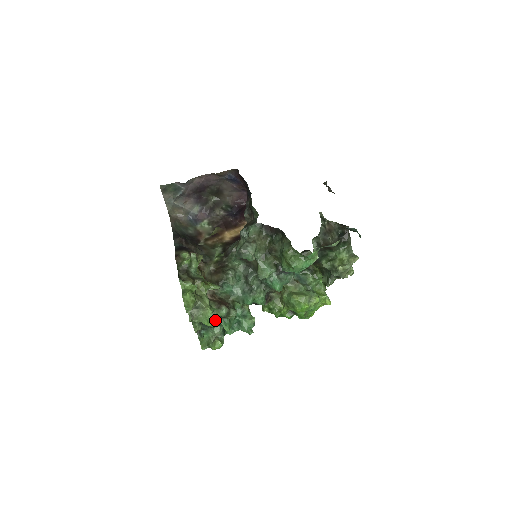
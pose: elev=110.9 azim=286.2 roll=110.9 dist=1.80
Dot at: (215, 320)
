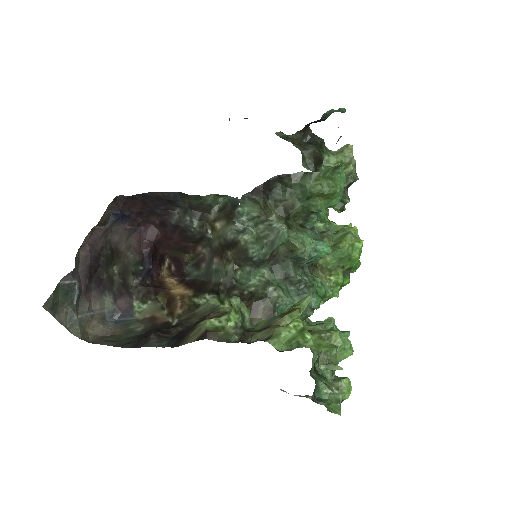
Dot at: occluded
